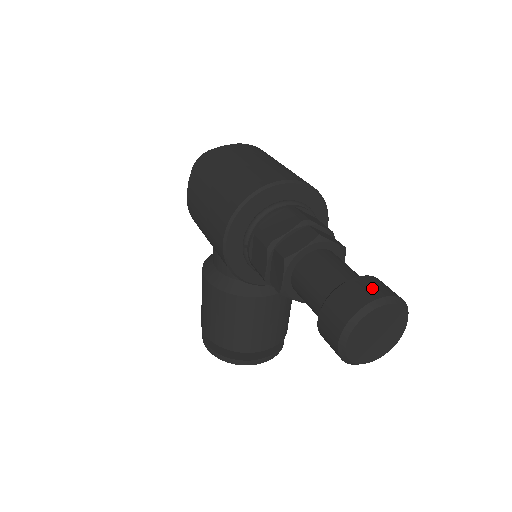
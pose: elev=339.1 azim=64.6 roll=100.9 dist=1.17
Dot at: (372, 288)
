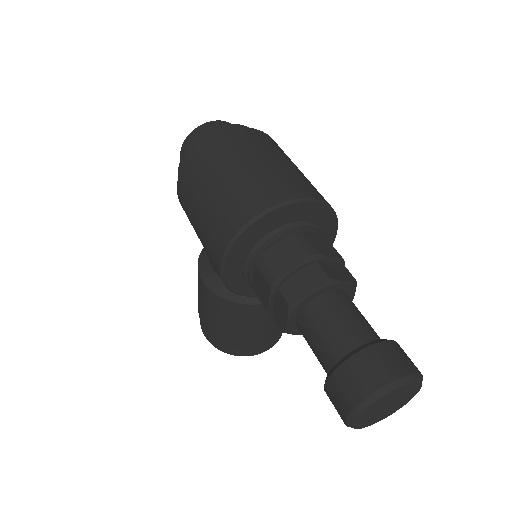
Dot at: (386, 364)
